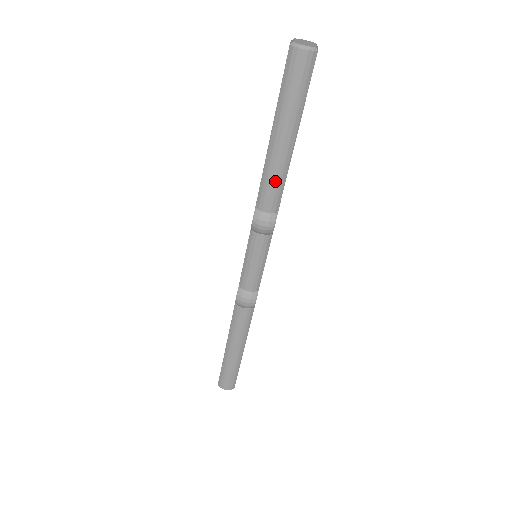
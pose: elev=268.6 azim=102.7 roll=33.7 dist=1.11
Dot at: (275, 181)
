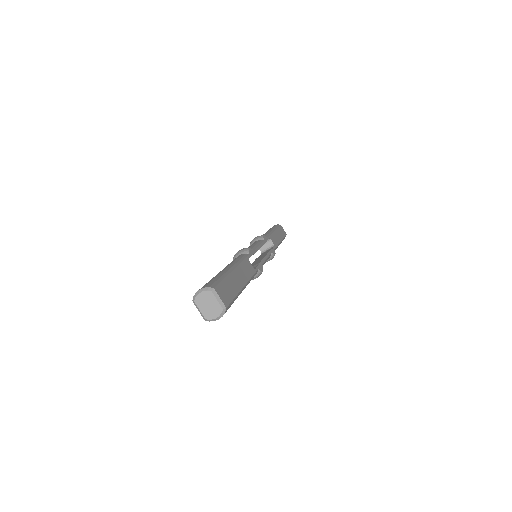
Dot at: occluded
